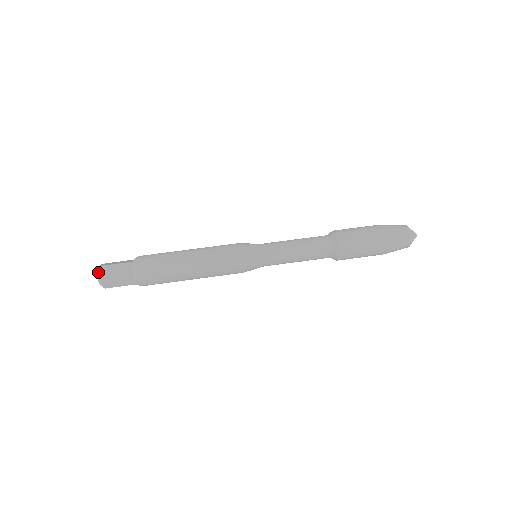
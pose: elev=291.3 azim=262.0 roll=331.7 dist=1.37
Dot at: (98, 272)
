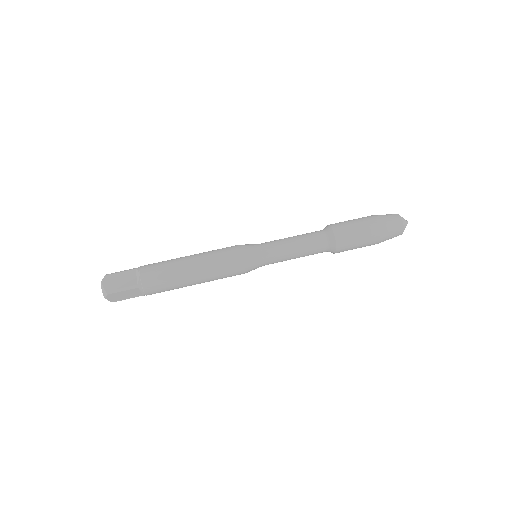
Dot at: (102, 280)
